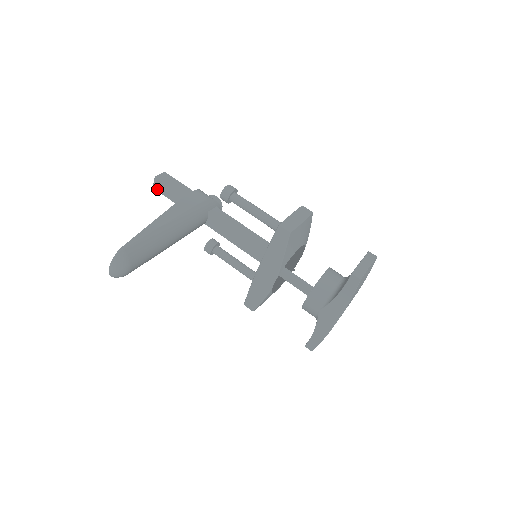
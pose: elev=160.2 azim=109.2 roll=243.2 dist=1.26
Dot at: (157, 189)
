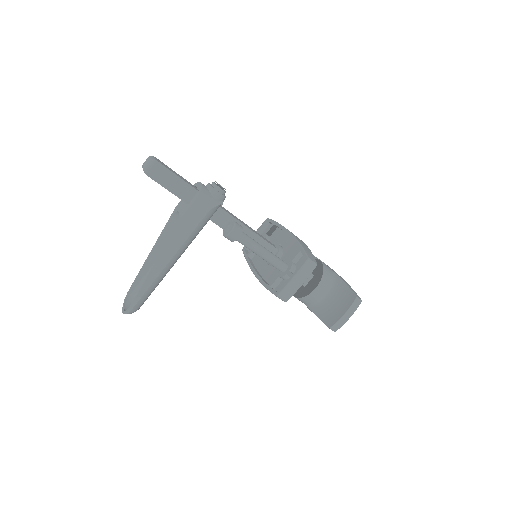
Dot at: occluded
